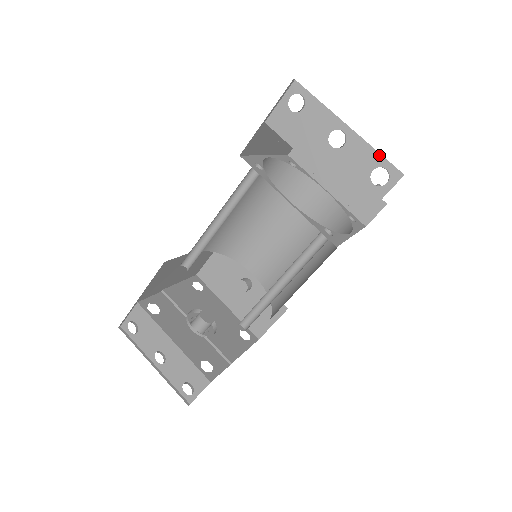
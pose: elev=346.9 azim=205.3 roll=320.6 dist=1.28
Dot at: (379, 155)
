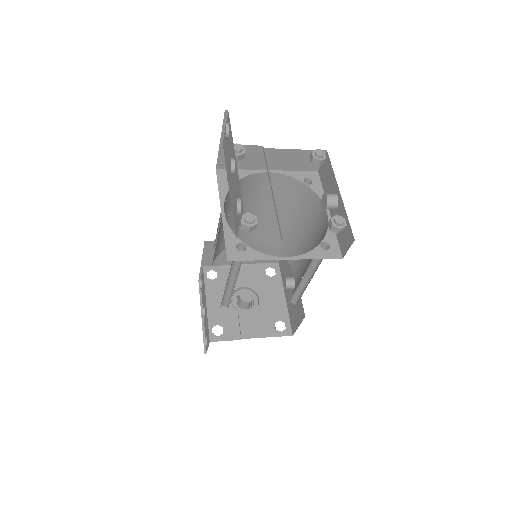
Dot at: occluded
